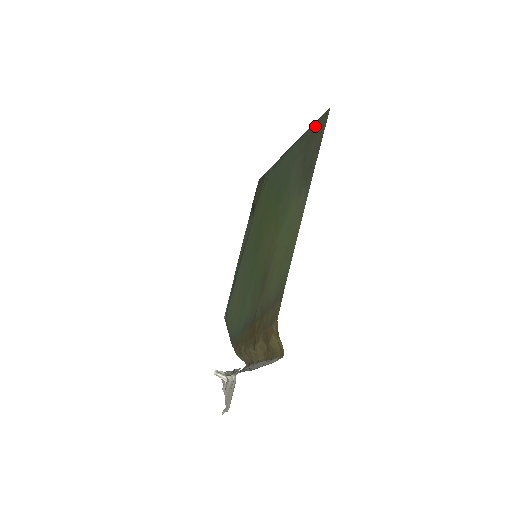
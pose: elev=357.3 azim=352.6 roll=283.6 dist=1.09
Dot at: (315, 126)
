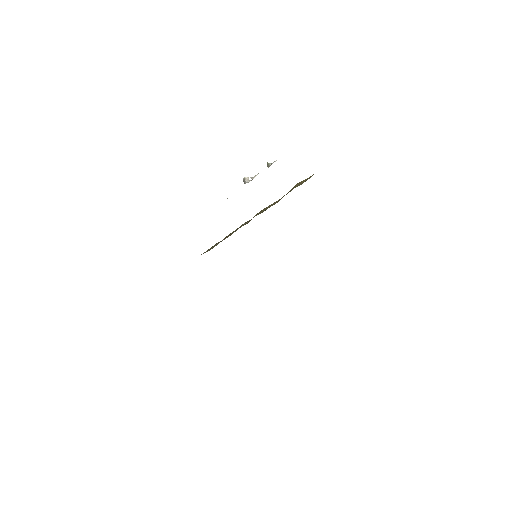
Dot at: occluded
